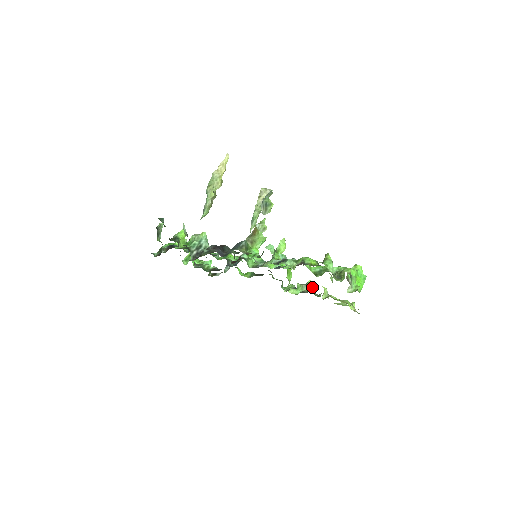
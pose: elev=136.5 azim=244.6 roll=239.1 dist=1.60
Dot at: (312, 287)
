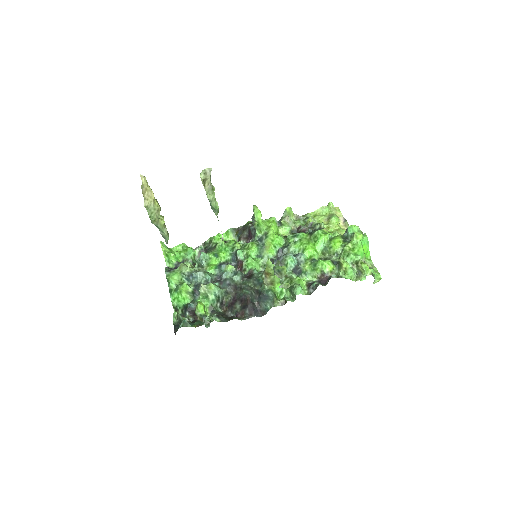
Dot at: (291, 211)
